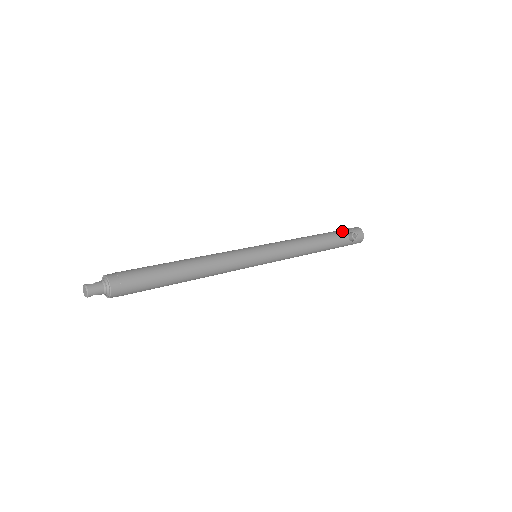
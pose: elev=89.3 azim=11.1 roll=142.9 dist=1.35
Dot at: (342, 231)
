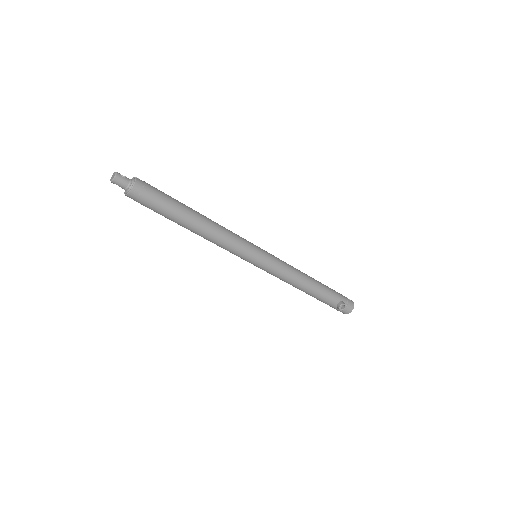
Dot at: (338, 295)
